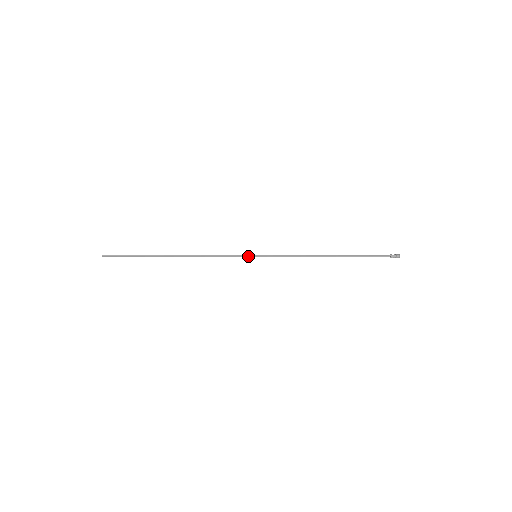
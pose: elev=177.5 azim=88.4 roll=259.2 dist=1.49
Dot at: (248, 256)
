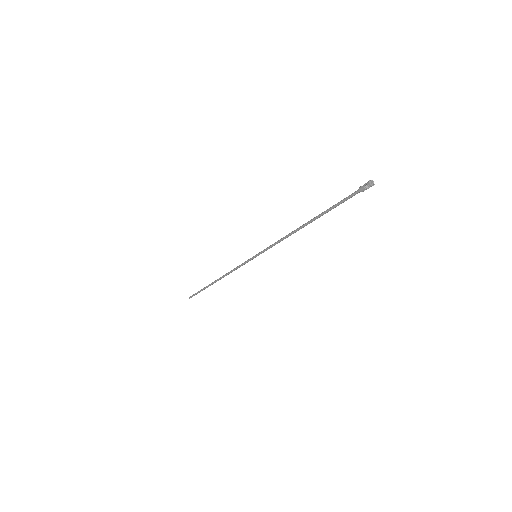
Dot at: (251, 259)
